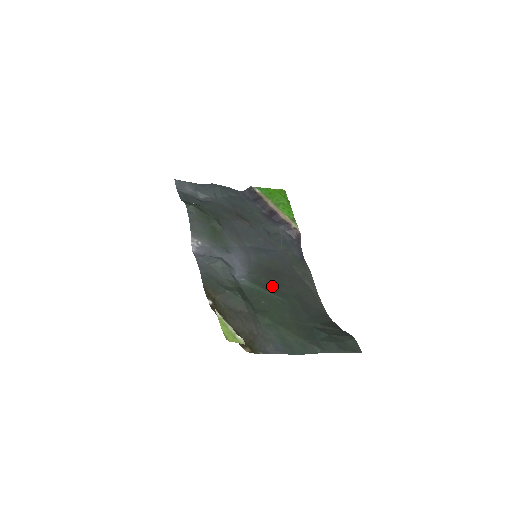
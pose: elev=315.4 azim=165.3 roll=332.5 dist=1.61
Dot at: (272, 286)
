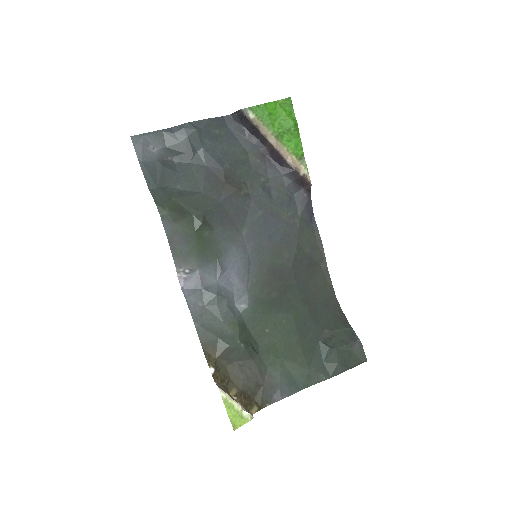
Dot at: (276, 298)
